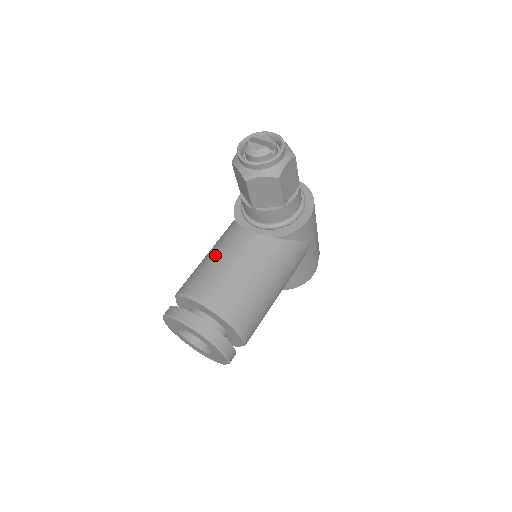
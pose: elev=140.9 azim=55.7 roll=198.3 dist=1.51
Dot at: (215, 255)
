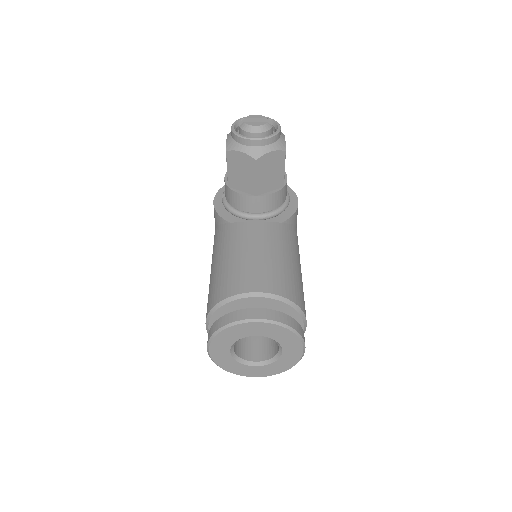
Dot at: (237, 253)
